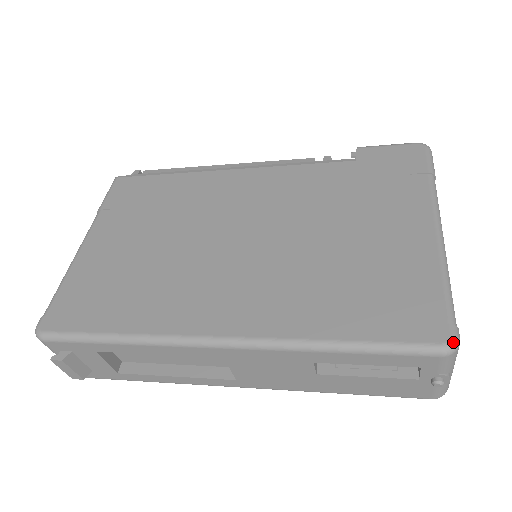
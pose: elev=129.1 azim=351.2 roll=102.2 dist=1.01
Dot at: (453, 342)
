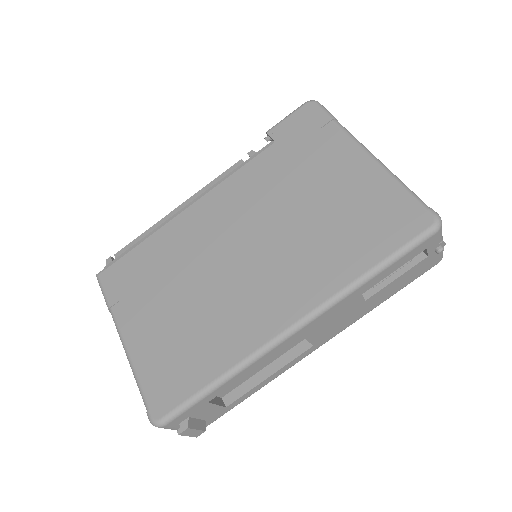
Dot at: (437, 219)
